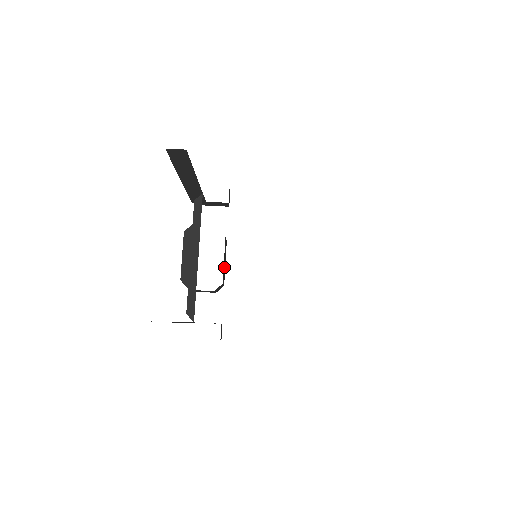
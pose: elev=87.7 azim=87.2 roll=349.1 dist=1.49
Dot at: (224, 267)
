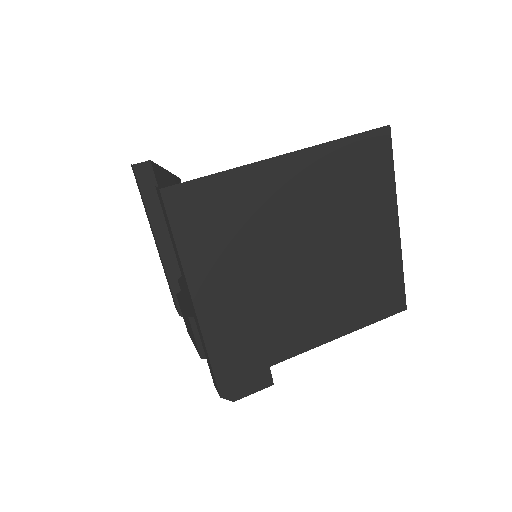
Dot at: occluded
